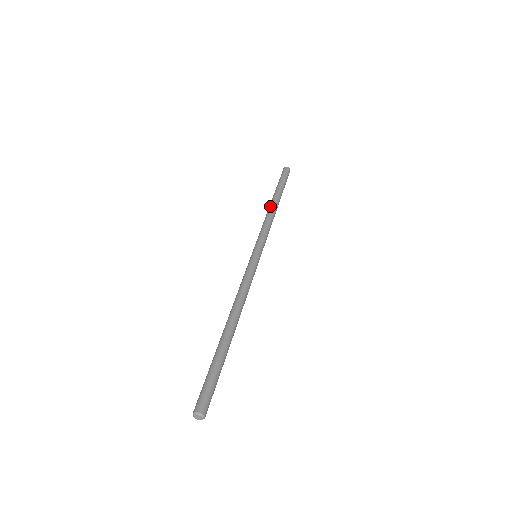
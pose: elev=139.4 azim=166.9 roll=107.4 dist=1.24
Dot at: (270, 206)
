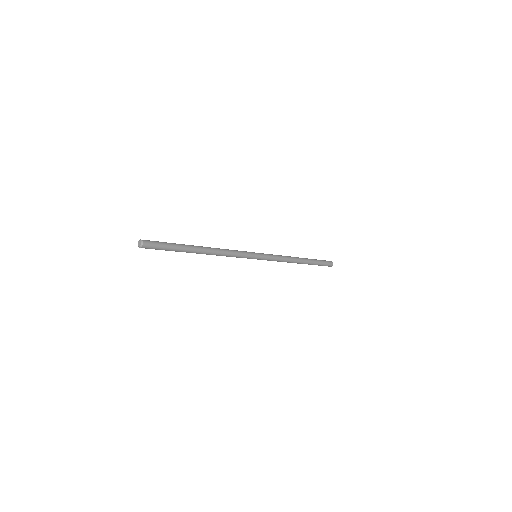
Dot at: (295, 257)
